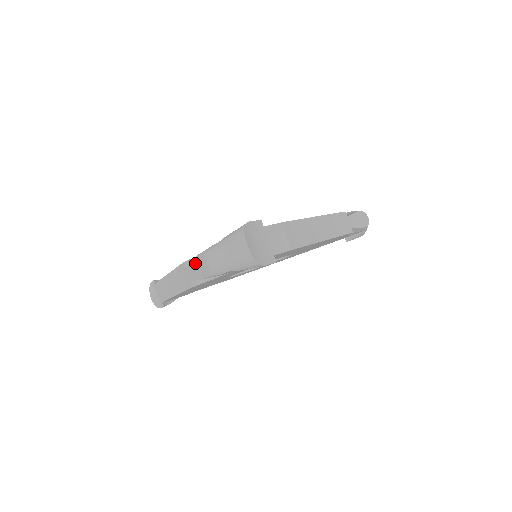
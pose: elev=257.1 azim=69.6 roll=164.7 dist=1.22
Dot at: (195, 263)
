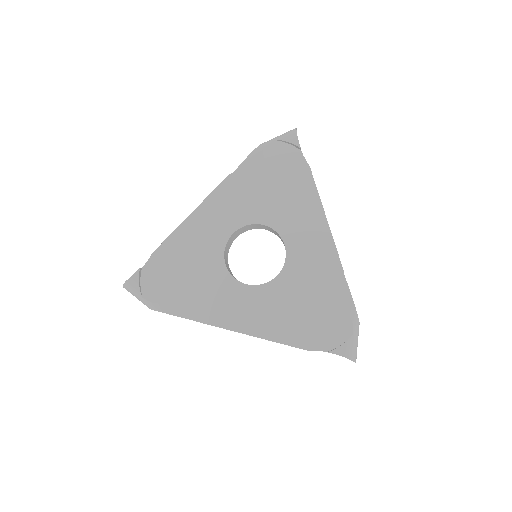
Dot at: occluded
